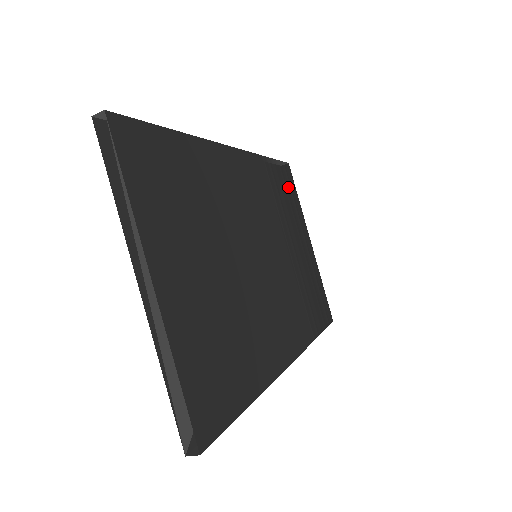
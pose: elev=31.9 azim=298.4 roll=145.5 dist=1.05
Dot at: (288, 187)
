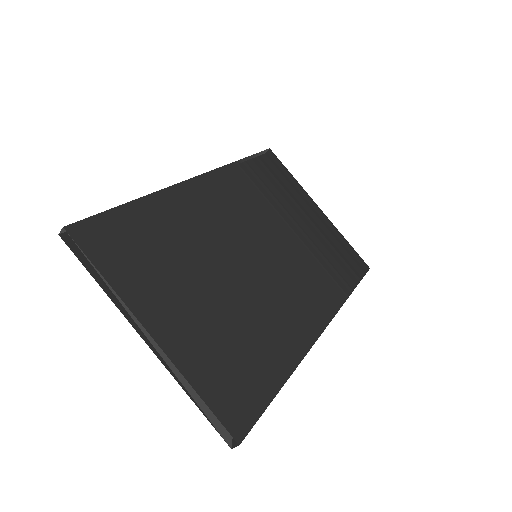
Dot at: (275, 172)
